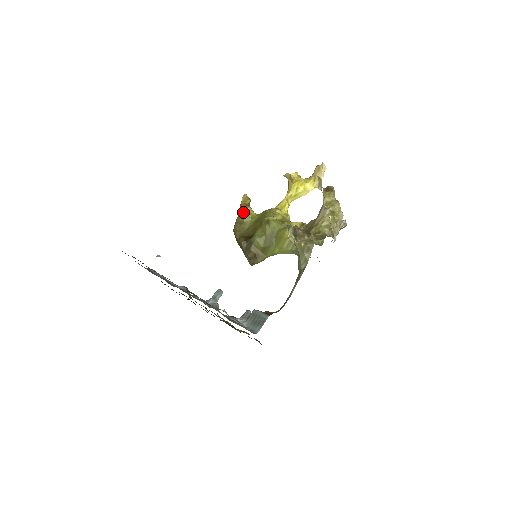
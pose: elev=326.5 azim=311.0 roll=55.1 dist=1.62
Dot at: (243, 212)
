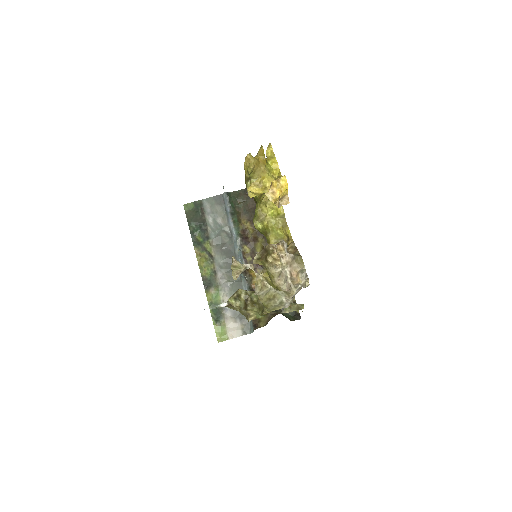
Dot at: occluded
